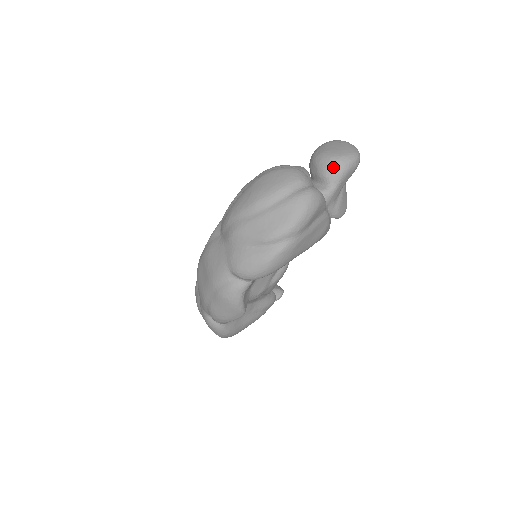
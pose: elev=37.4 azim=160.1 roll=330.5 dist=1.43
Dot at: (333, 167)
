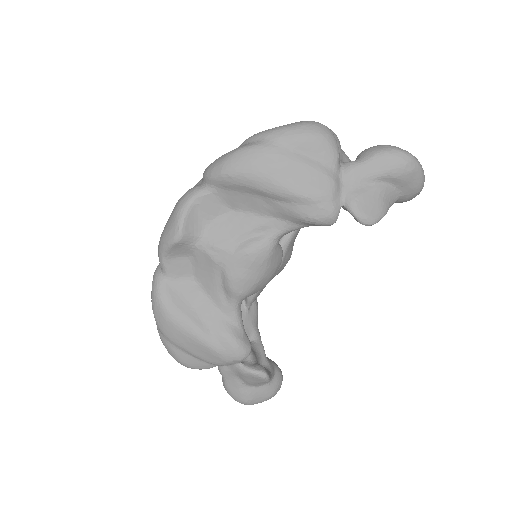
Dot at: (373, 147)
